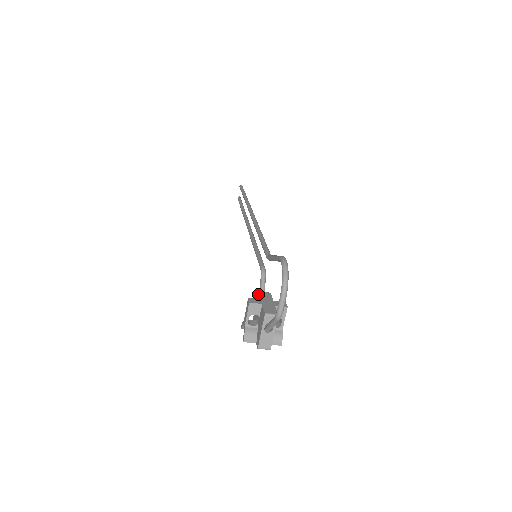
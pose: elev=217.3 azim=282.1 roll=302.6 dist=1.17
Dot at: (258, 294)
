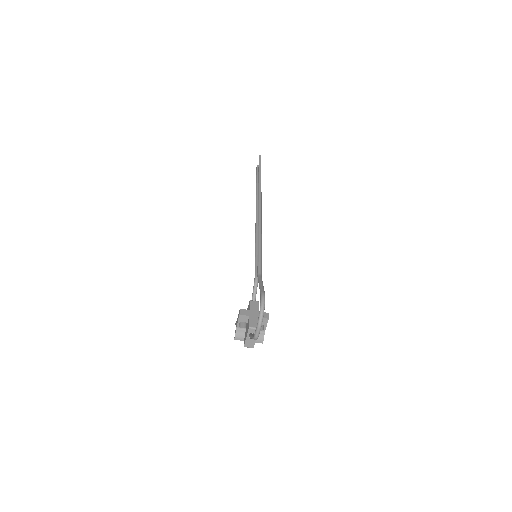
Dot at: (249, 302)
